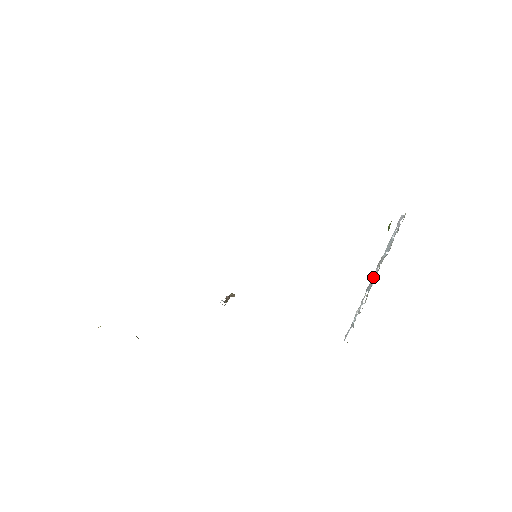
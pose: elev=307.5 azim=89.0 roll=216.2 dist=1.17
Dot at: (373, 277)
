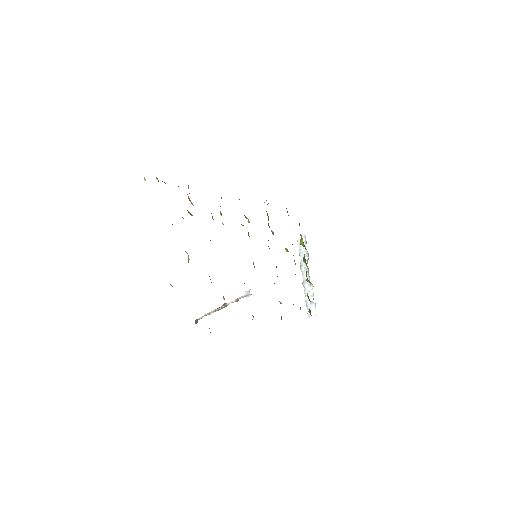
Dot at: (304, 275)
